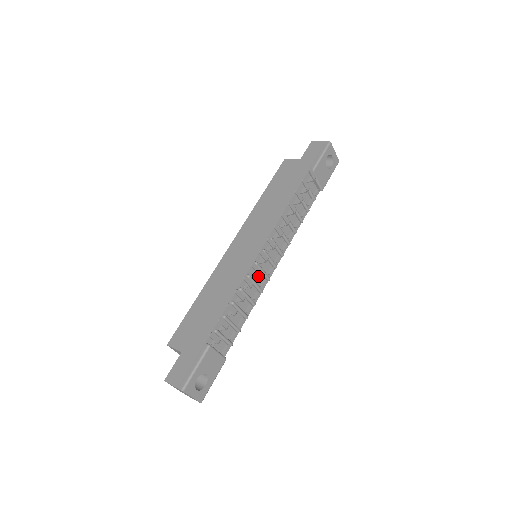
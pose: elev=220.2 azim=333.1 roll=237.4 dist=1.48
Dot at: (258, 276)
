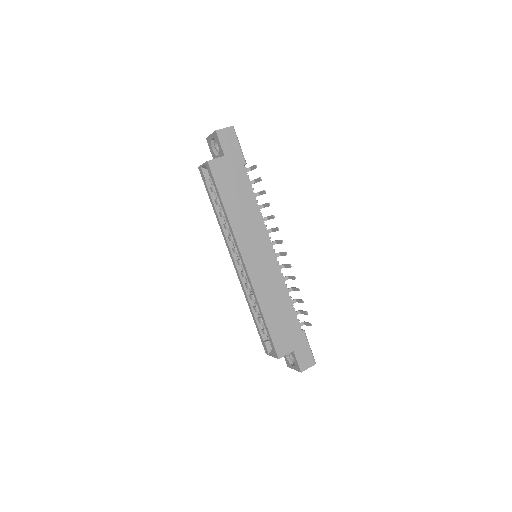
Dot at: occluded
